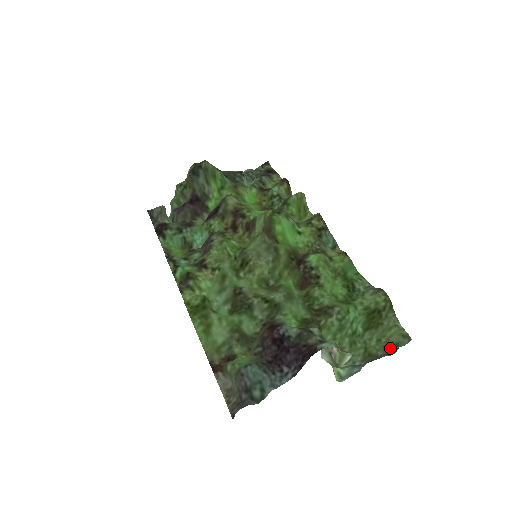
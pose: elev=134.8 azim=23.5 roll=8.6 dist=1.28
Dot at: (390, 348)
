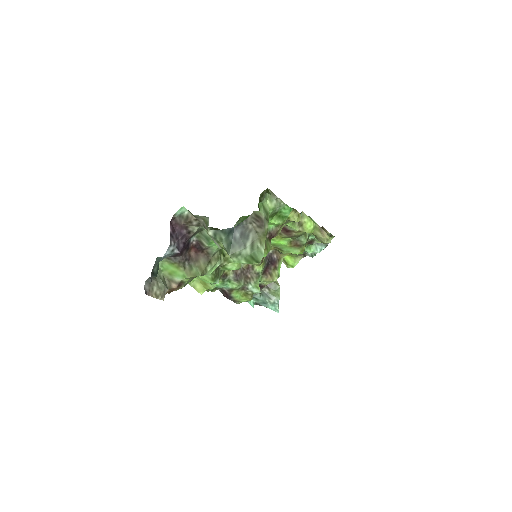
Dot at: (266, 215)
